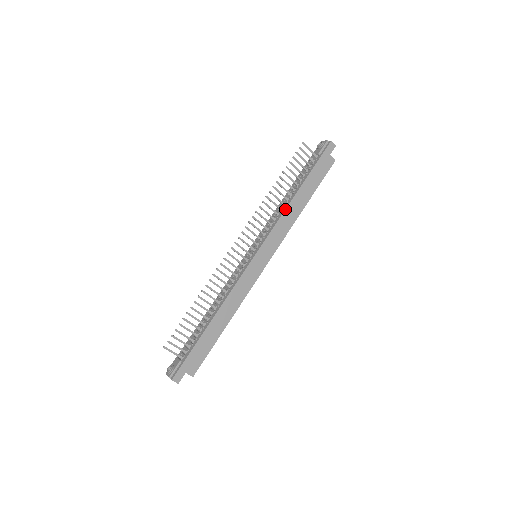
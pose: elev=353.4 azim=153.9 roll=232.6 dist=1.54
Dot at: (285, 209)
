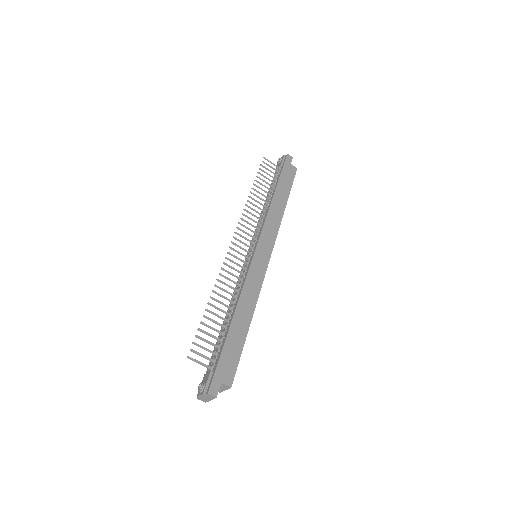
Dot at: (269, 208)
